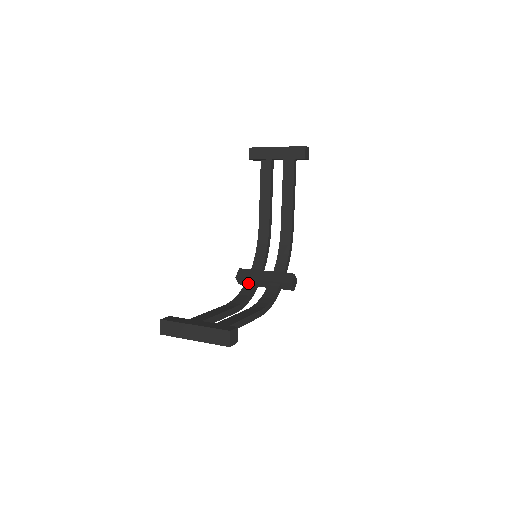
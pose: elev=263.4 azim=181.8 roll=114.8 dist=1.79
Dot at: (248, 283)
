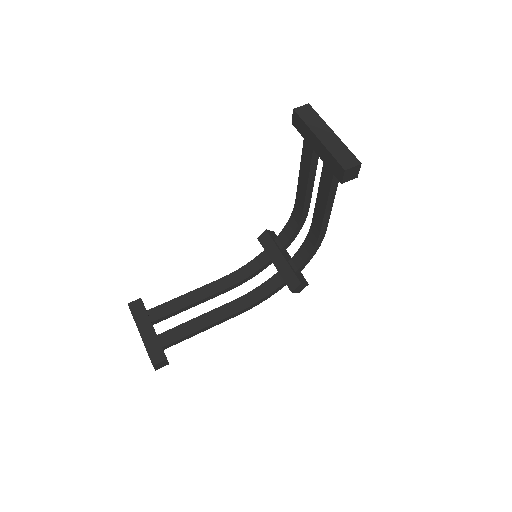
Dot at: (264, 254)
